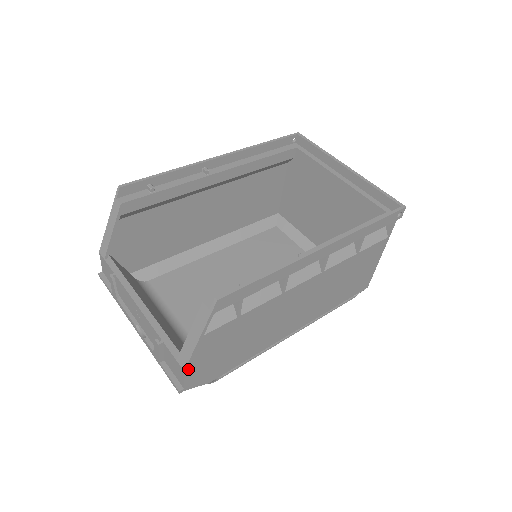
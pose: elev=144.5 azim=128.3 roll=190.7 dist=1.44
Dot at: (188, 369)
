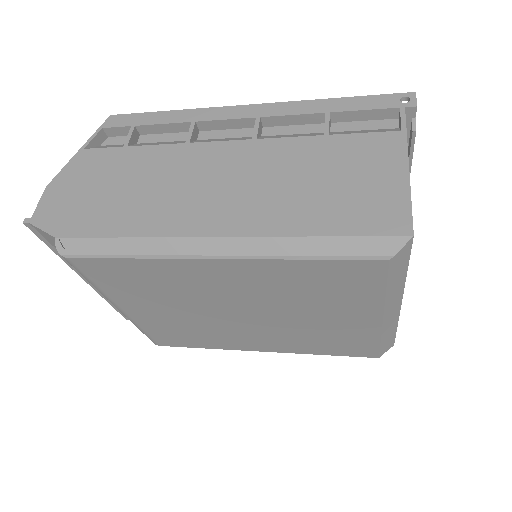
Dot at: (51, 188)
